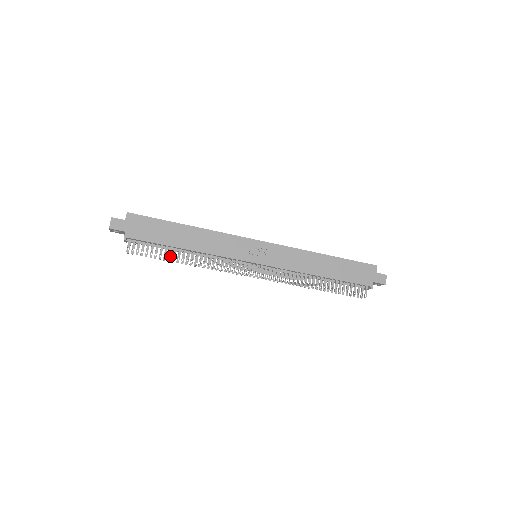
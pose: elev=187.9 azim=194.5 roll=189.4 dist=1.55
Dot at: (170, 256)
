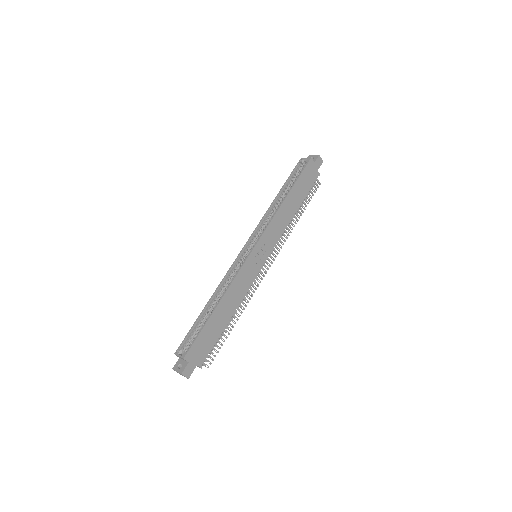
Dot at: occluded
